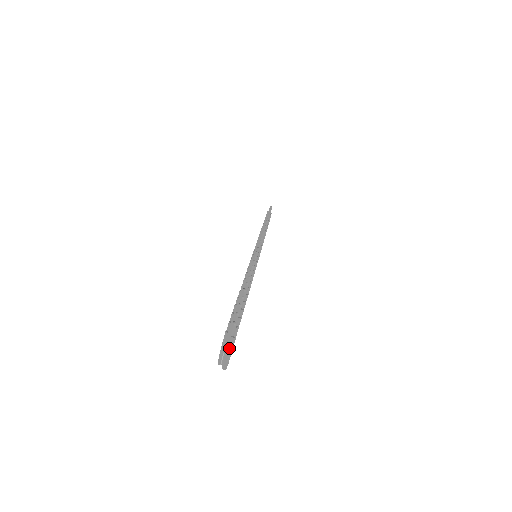
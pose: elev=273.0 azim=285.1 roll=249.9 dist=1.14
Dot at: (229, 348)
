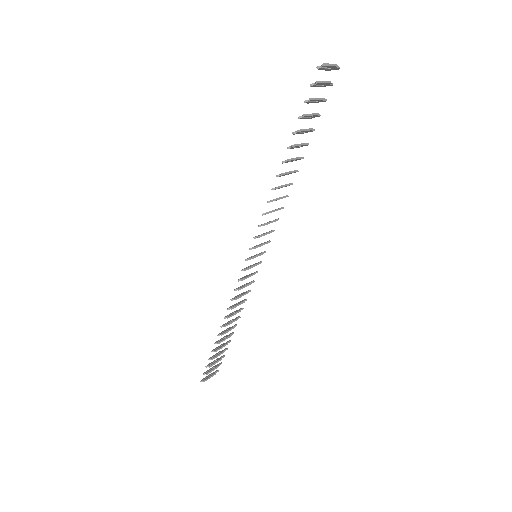
Dot at: (332, 64)
